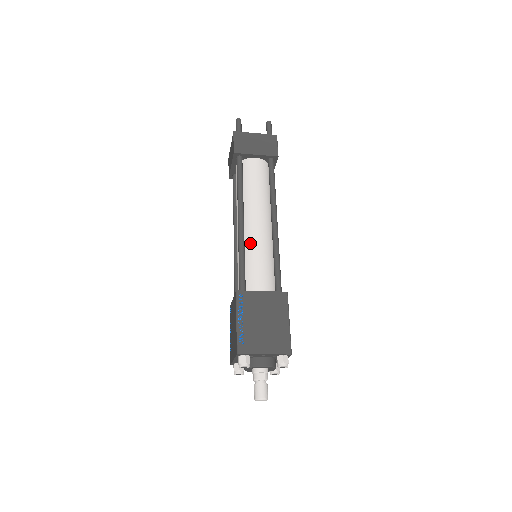
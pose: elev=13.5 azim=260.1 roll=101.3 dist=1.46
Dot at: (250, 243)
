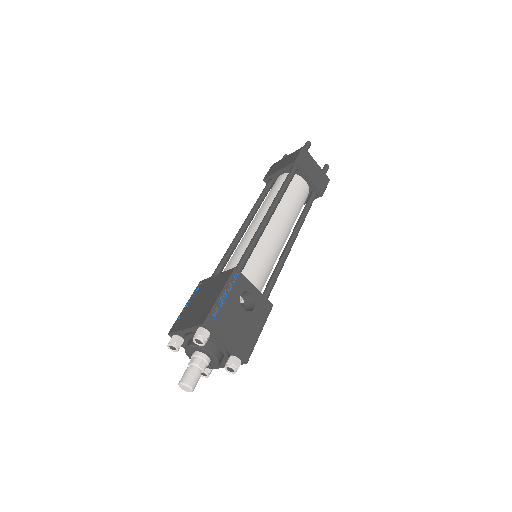
Dot at: (240, 242)
